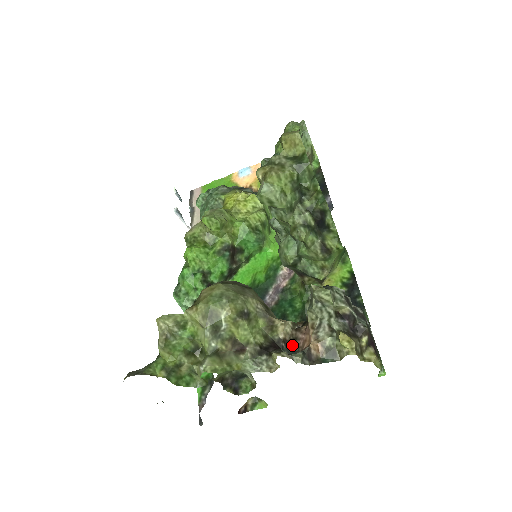
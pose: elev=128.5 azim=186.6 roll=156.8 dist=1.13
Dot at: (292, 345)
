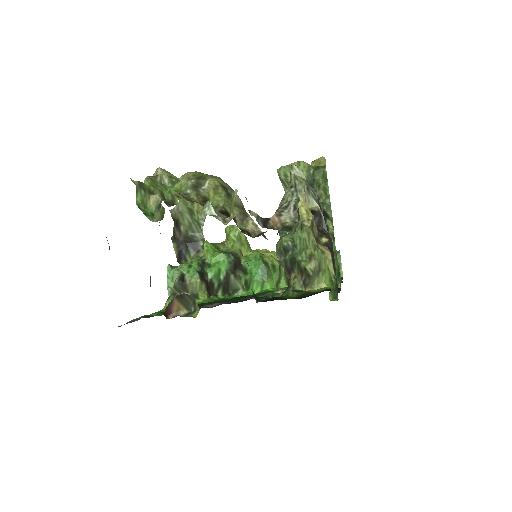
Dot at: (254, 237)
